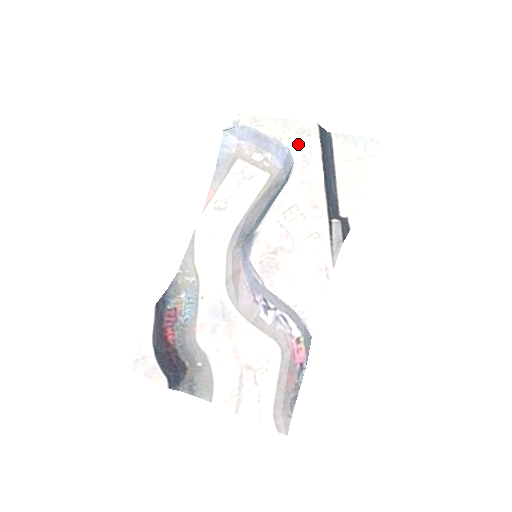
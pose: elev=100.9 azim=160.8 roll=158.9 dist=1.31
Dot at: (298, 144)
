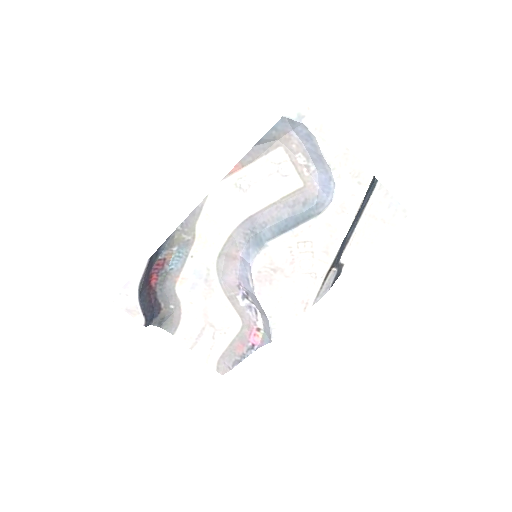
Dot at: (346, 186)
